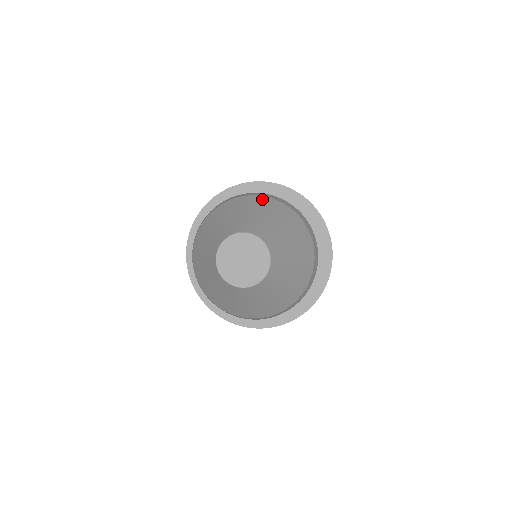
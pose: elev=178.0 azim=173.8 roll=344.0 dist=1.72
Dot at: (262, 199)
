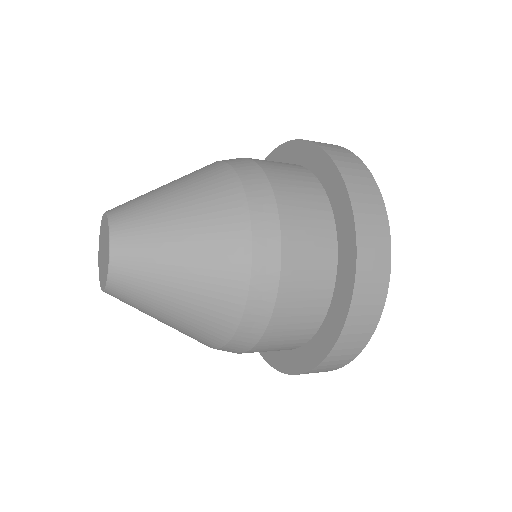
Dot at: (216, 167)
